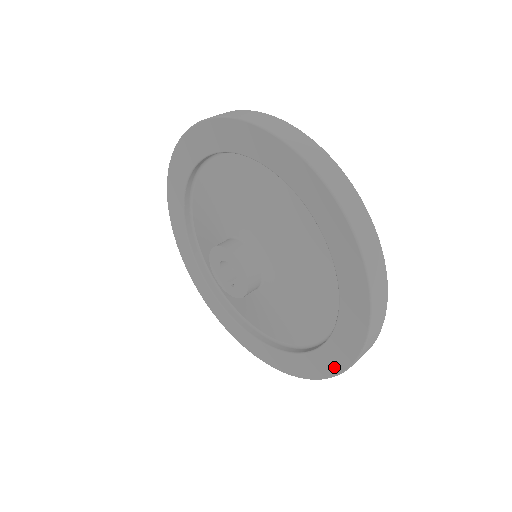
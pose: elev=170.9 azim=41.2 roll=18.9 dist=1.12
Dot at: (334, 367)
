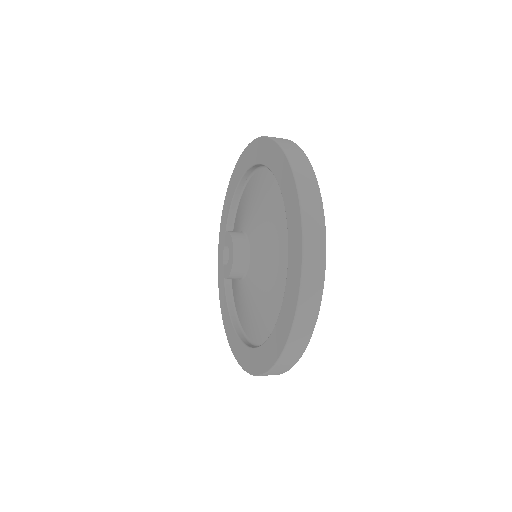
Dot at: (248, 366)
